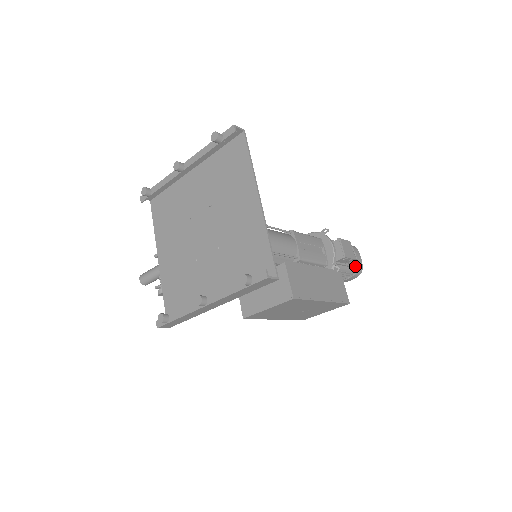
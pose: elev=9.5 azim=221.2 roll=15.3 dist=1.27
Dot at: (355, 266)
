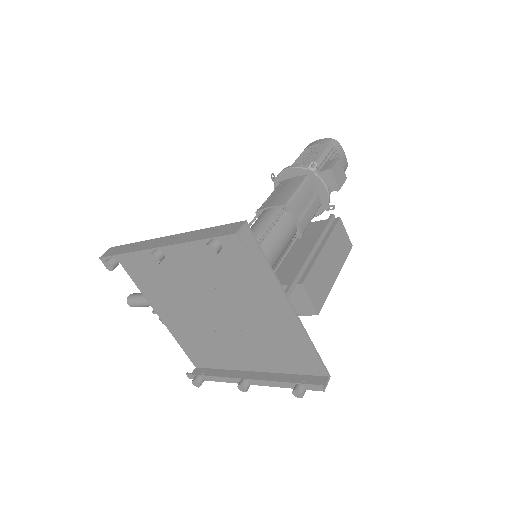
Dot at: occluded
